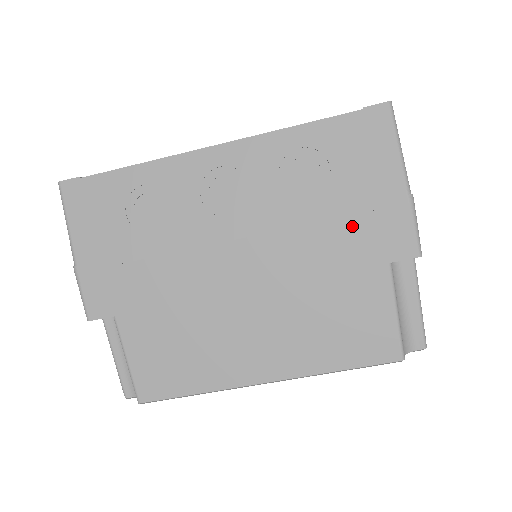
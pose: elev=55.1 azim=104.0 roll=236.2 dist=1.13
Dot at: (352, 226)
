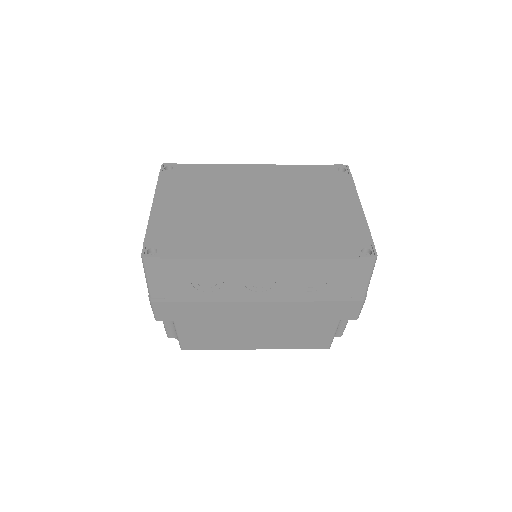
Dot at: (328, 305)
